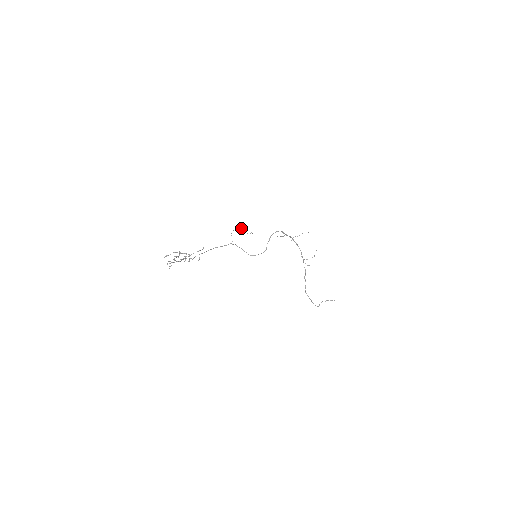
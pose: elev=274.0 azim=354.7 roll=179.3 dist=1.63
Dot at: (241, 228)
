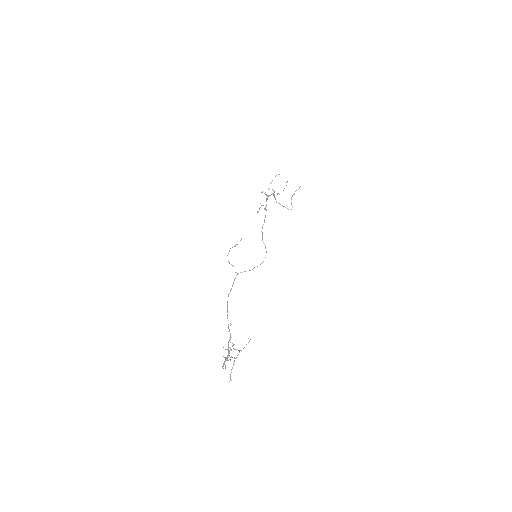
Dot at: occluded
